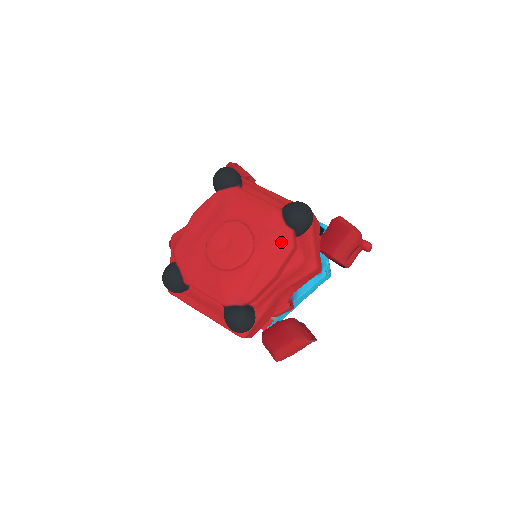
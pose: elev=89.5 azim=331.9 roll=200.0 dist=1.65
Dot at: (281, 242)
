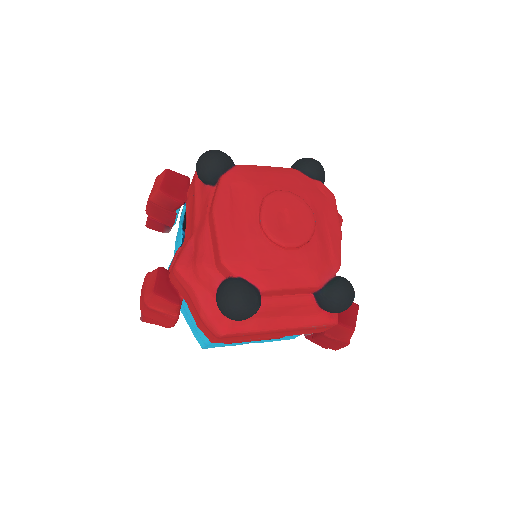
Dot at: (324, 195)
